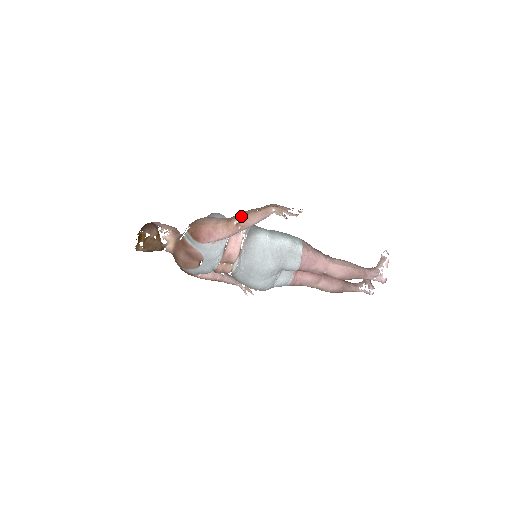
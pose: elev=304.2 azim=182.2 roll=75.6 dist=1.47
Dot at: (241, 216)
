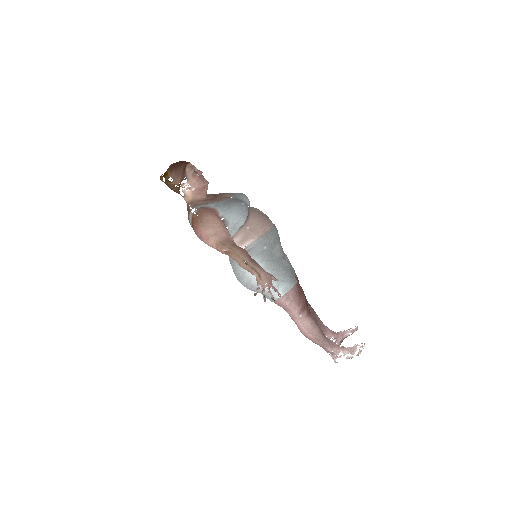
Dot at: (231, 251)
